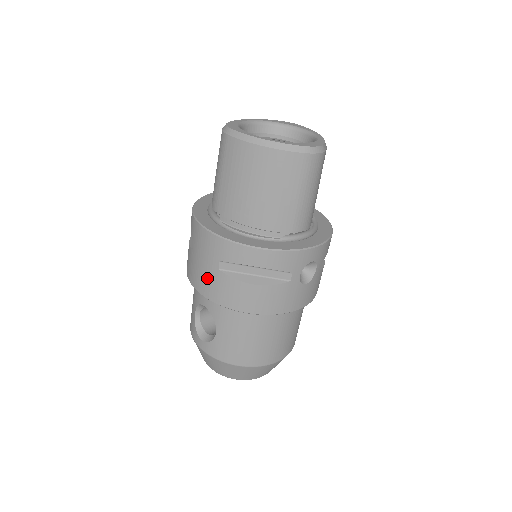
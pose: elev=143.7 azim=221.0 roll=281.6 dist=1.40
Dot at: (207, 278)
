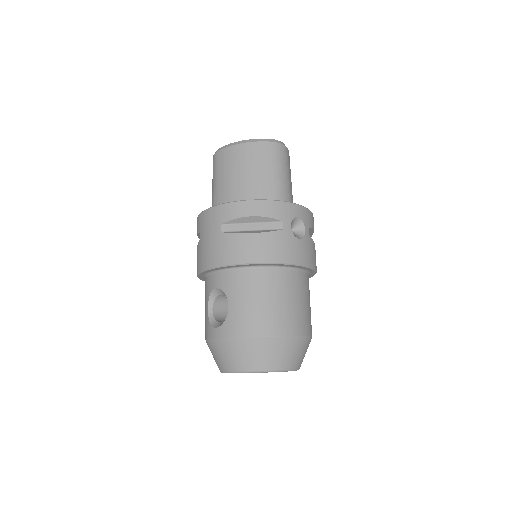
Dot at: (213, 248)
